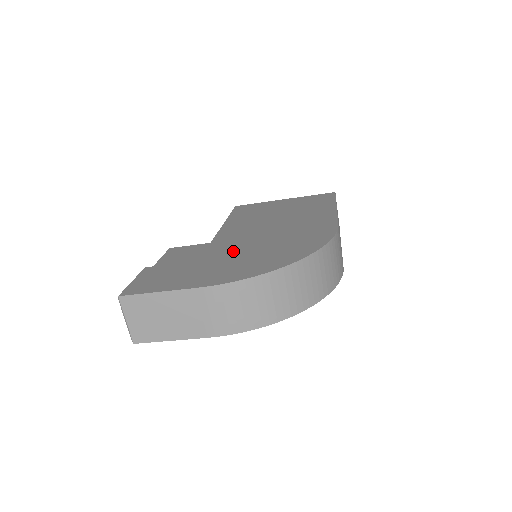
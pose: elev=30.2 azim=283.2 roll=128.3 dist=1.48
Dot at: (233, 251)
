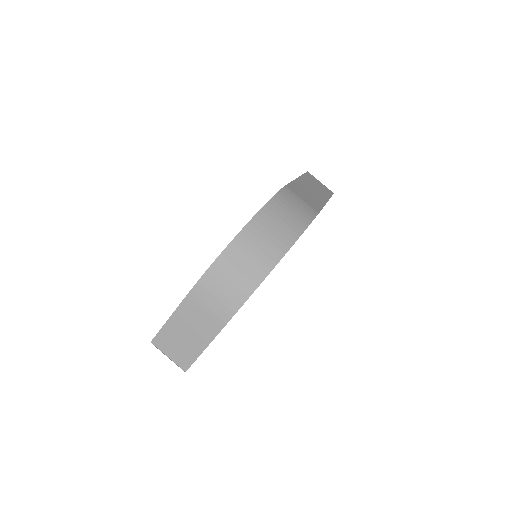
Dot at: occluded
